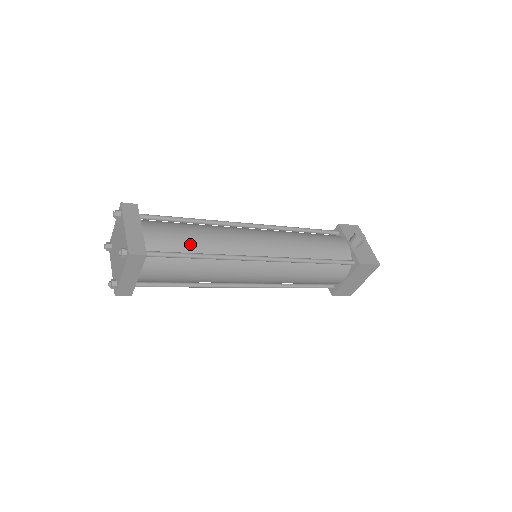
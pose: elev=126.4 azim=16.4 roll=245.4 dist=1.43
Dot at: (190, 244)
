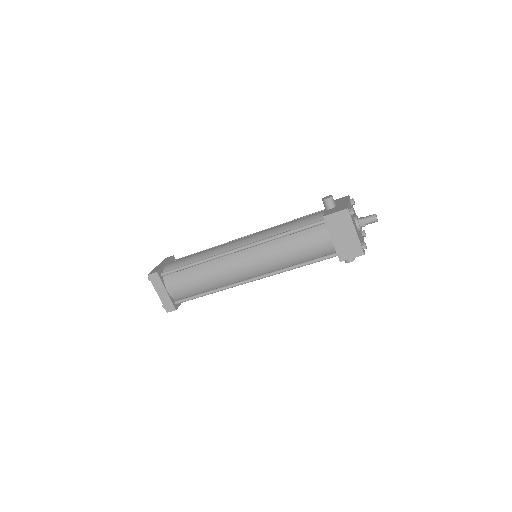
Dot at: (190, 260)
